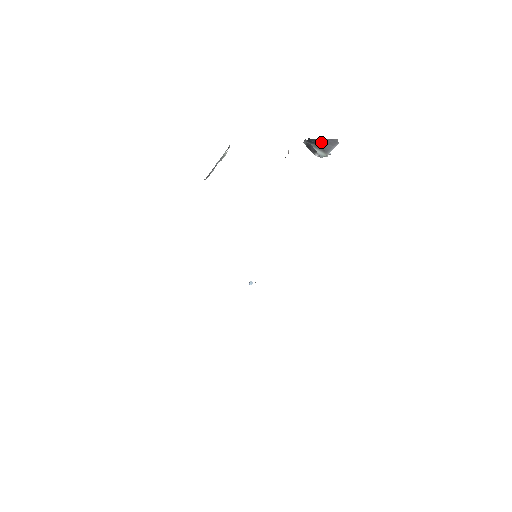
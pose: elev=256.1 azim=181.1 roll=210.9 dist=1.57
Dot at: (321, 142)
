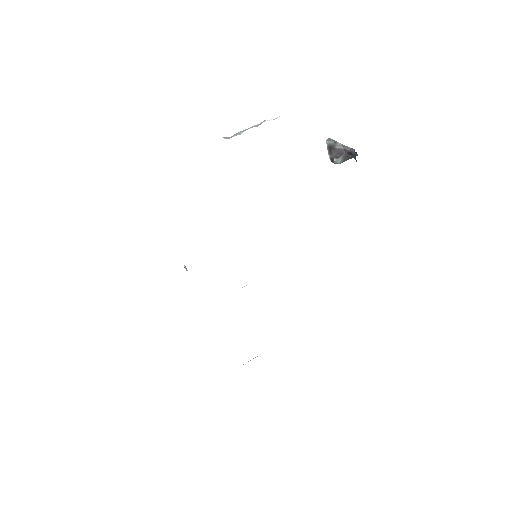
Dot at: occluded
